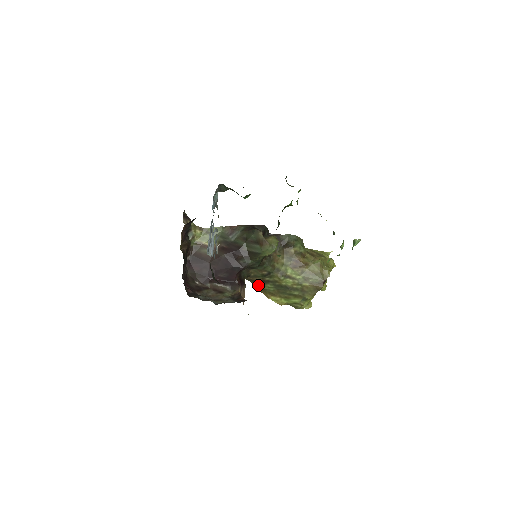
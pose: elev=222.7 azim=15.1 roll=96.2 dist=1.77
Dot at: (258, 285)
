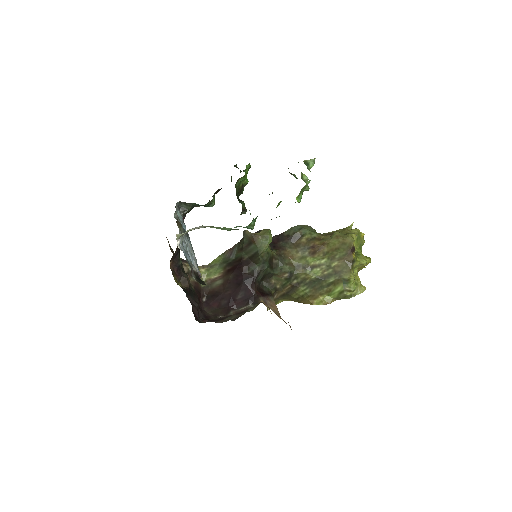
Dot at: (294, 296)
